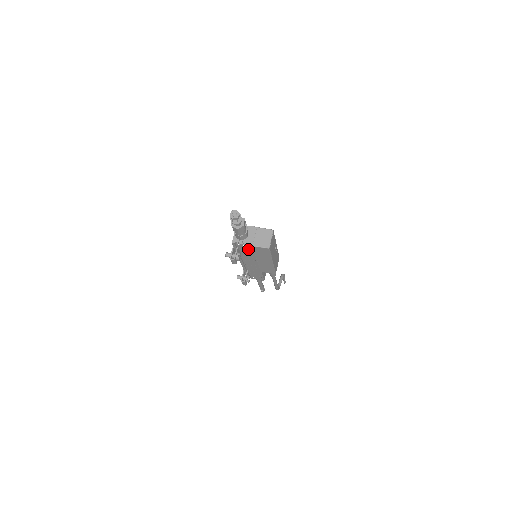
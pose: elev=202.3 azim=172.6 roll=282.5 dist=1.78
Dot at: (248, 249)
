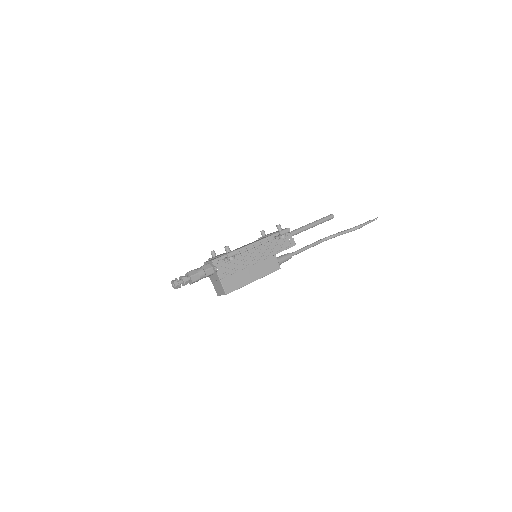
Dot at: occluded
